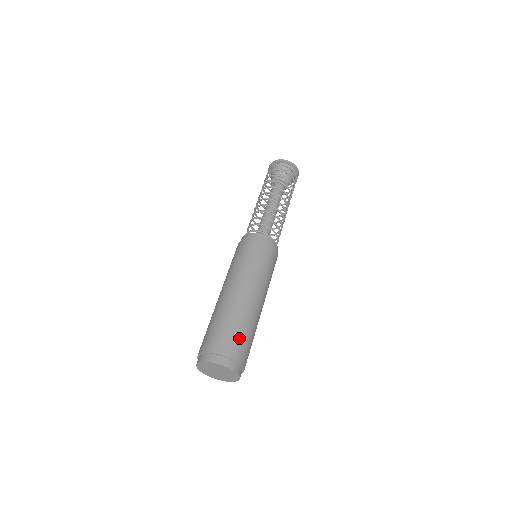
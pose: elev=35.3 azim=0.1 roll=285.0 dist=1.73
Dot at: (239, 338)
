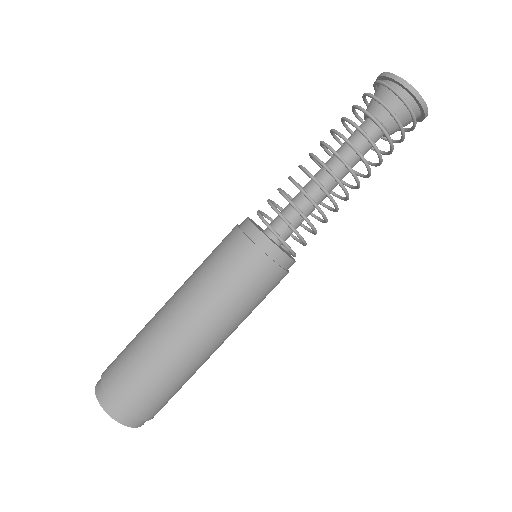
Dot at: (150, 392)
